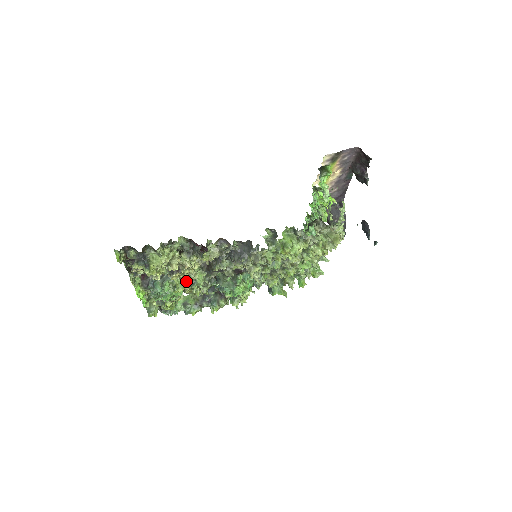
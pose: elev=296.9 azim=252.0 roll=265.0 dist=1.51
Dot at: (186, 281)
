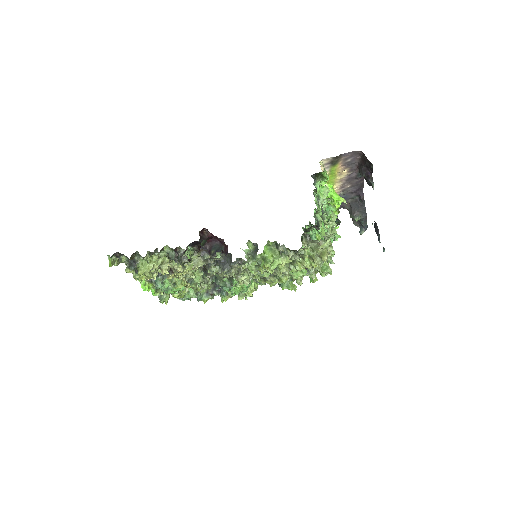
Dot at: occluded
